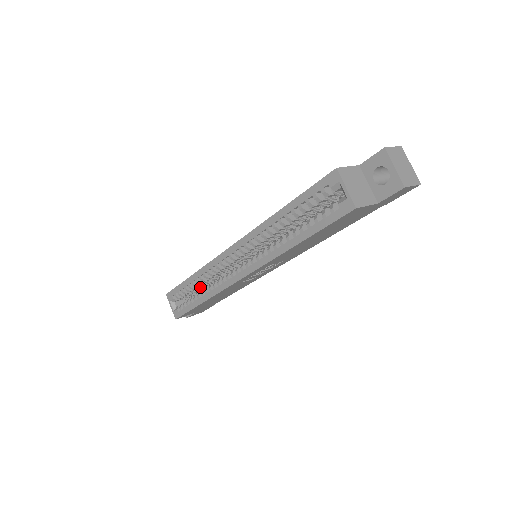
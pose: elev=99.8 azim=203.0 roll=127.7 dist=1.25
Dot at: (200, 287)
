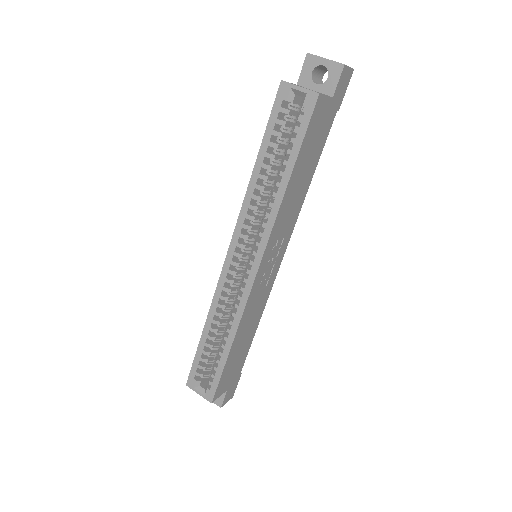
Dot at: (218, 341)
